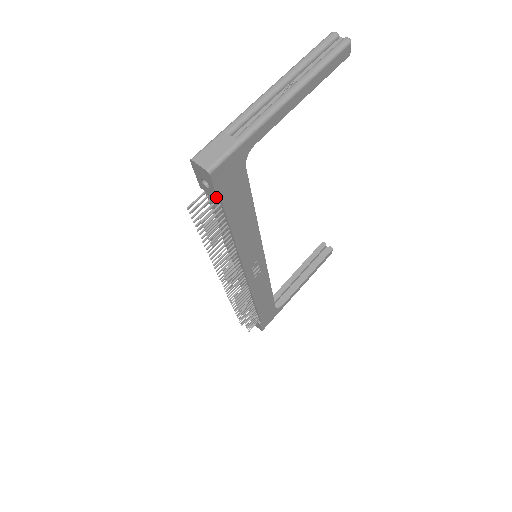
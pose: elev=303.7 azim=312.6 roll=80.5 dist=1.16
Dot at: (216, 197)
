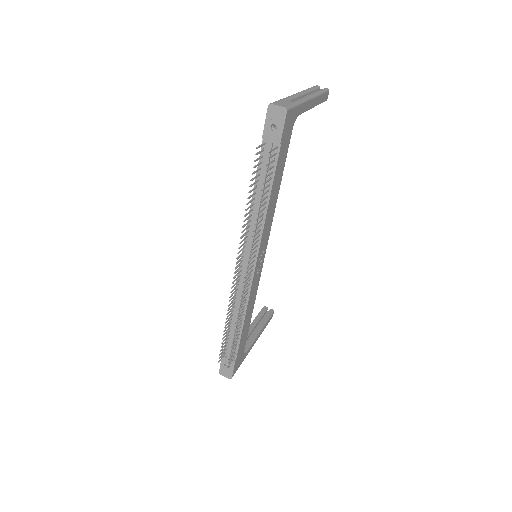
Dot at: (280, 140)
